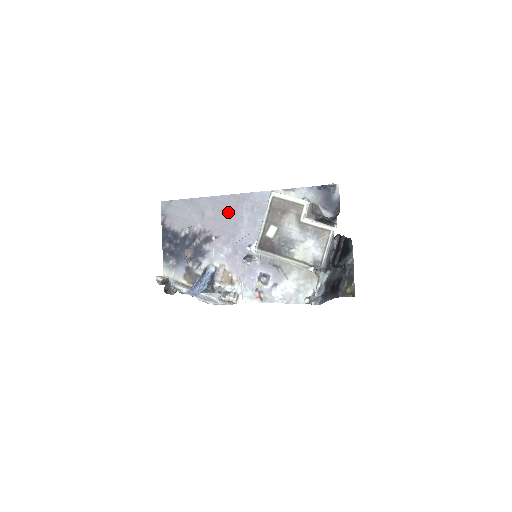
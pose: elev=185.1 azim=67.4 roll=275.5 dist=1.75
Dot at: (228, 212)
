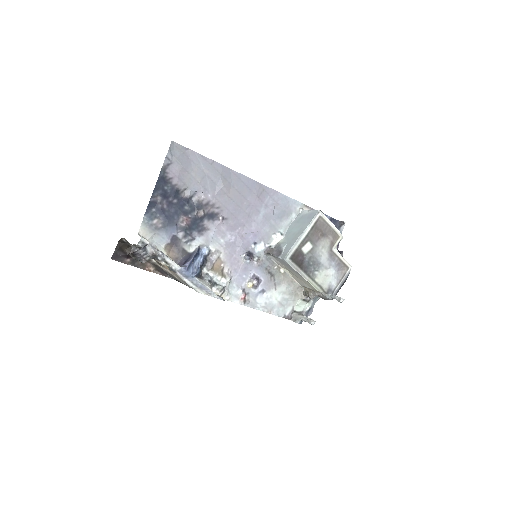
Dot at: (247, 198)
